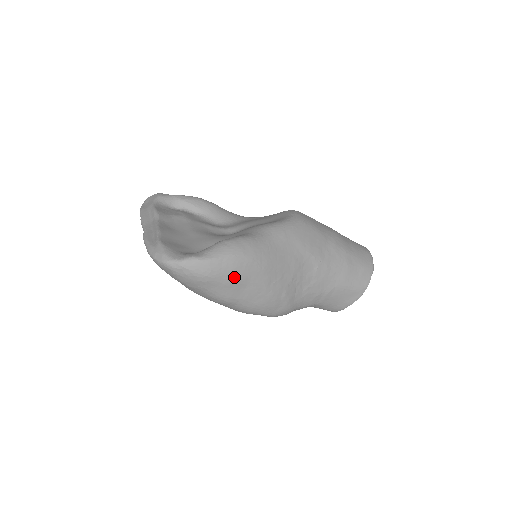
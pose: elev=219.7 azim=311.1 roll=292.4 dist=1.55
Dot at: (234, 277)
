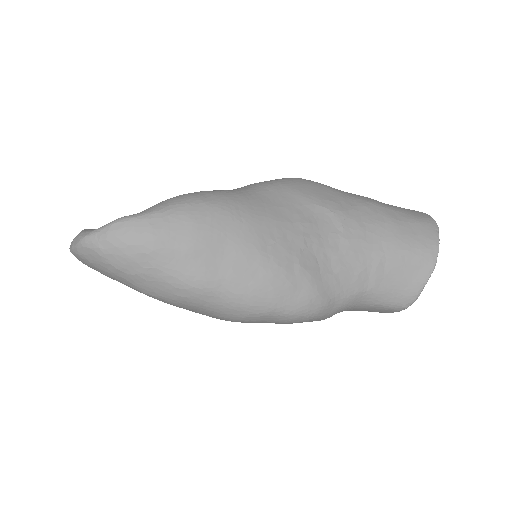
Dot at: (196, 237)
